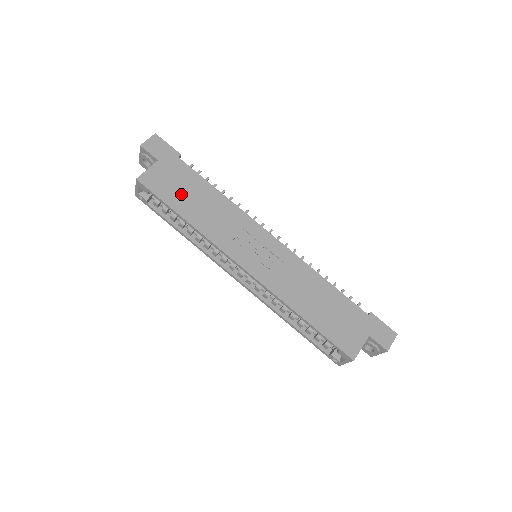
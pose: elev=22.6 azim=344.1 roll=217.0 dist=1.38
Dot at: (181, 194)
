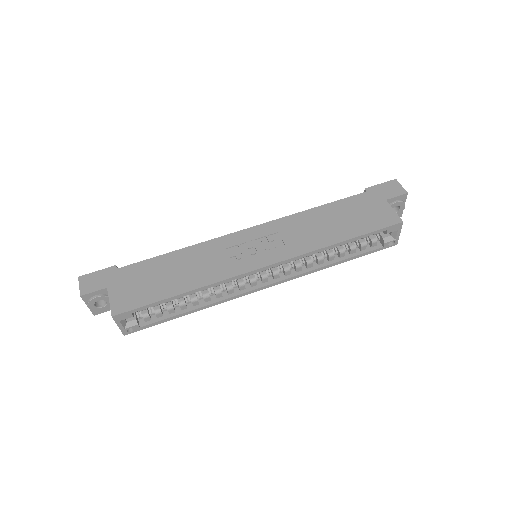
Dot at: (155, 284)
